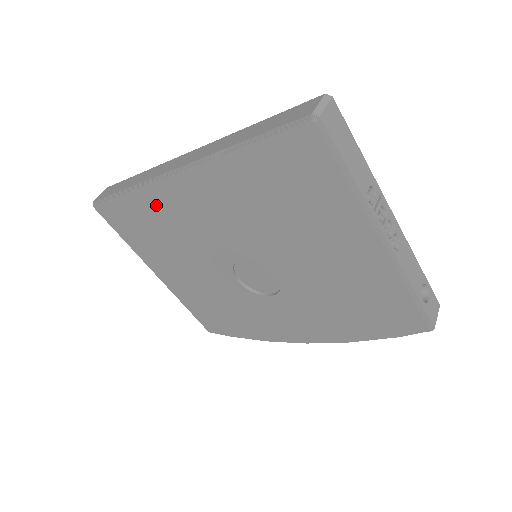
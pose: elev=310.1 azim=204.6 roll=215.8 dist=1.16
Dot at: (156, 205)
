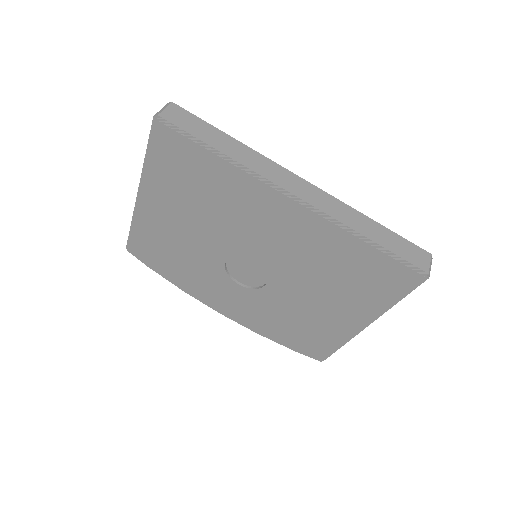
Dot at: (236, 186)
